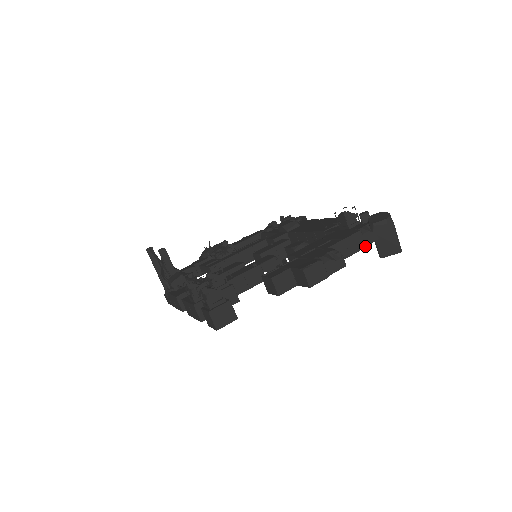
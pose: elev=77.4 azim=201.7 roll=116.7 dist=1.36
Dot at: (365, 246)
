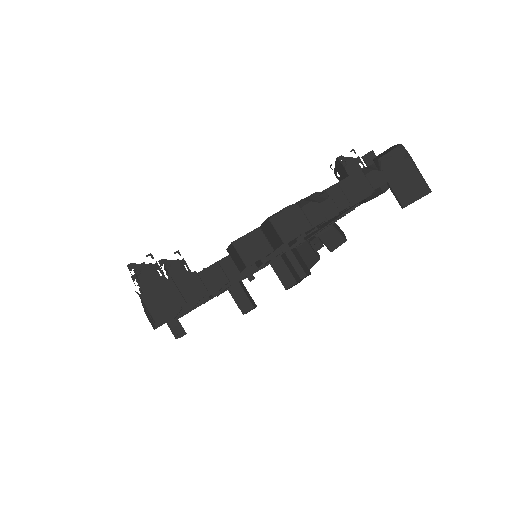
Dot at: (372, 190)
